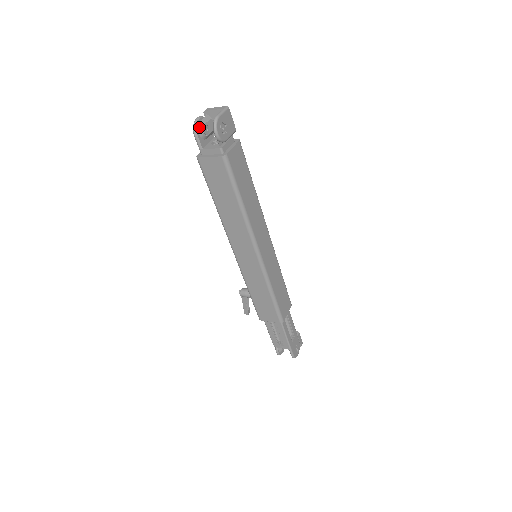
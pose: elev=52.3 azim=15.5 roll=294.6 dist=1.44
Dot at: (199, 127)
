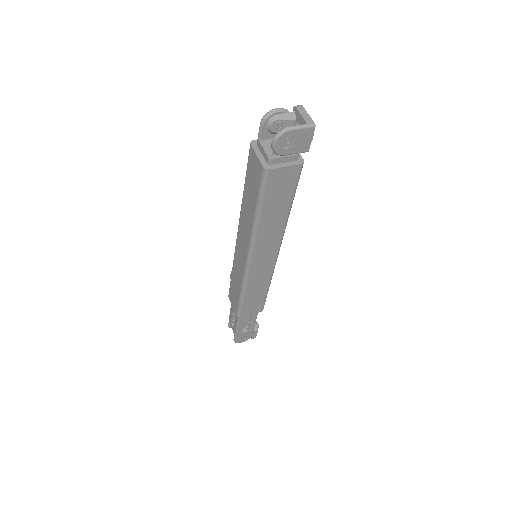
Dot at: (271, 119)
